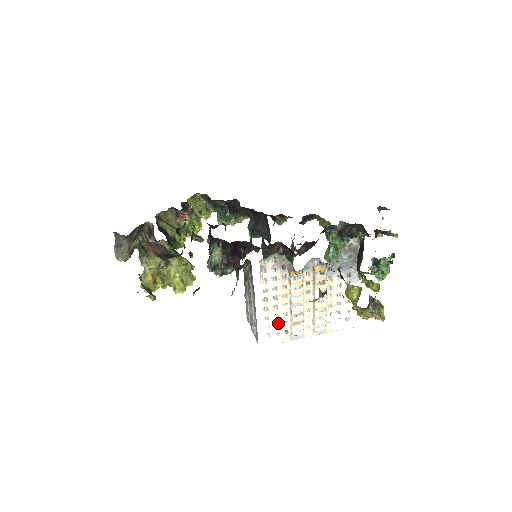
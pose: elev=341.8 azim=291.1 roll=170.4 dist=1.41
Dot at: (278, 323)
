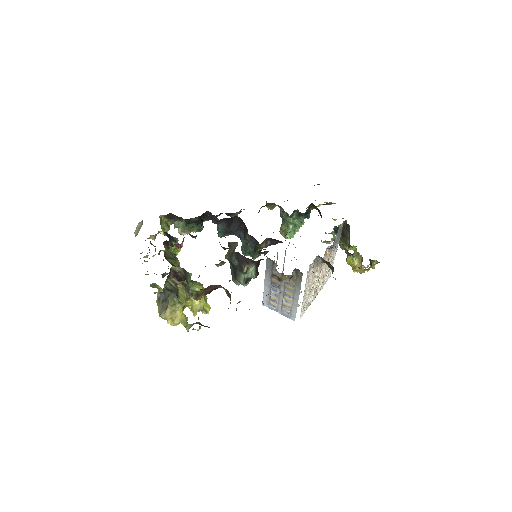
Dot at: (307, 300)
